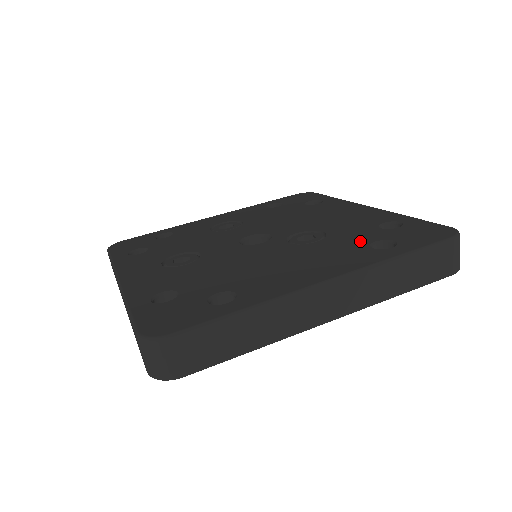
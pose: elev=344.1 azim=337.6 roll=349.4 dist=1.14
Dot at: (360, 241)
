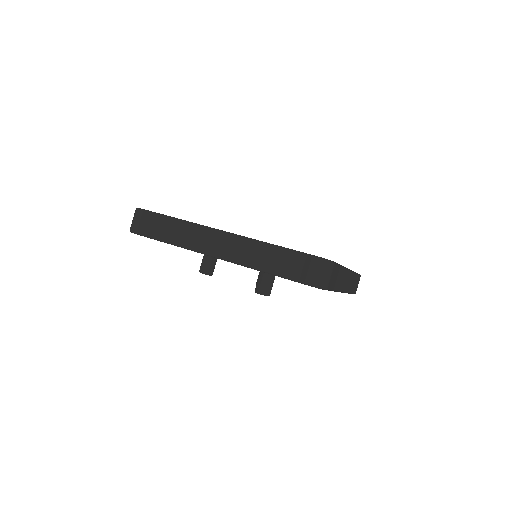
Dot at: occluded
